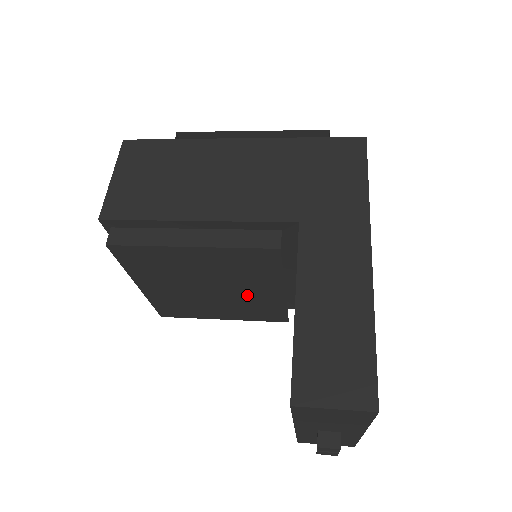
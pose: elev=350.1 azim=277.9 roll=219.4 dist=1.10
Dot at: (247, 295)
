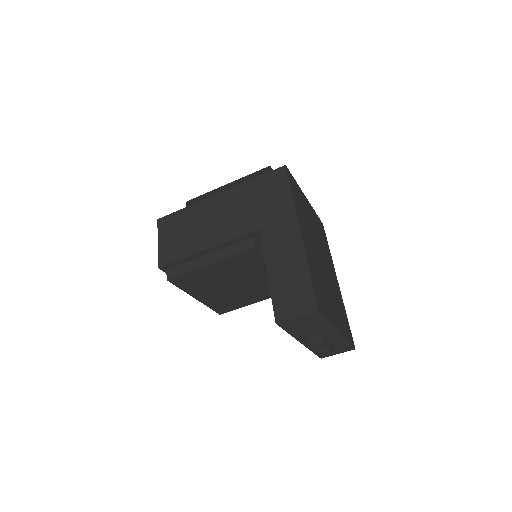
Dot at: (258, 281)
